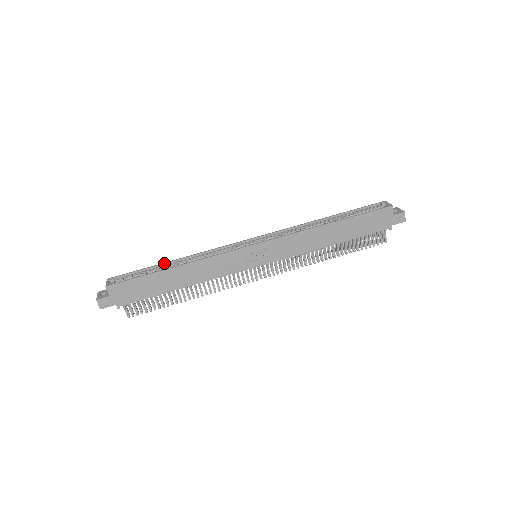
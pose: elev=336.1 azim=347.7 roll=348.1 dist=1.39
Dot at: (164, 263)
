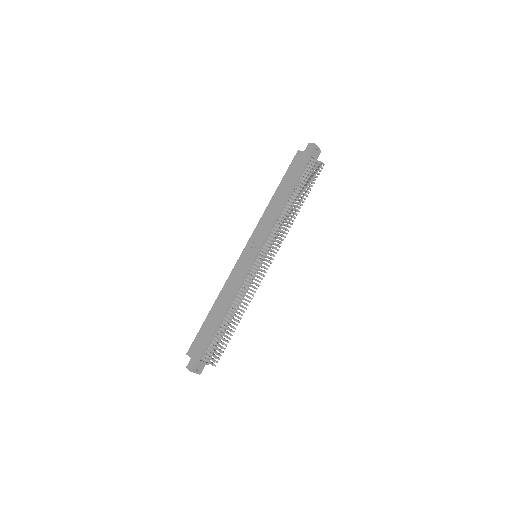
Dot at: occluded
